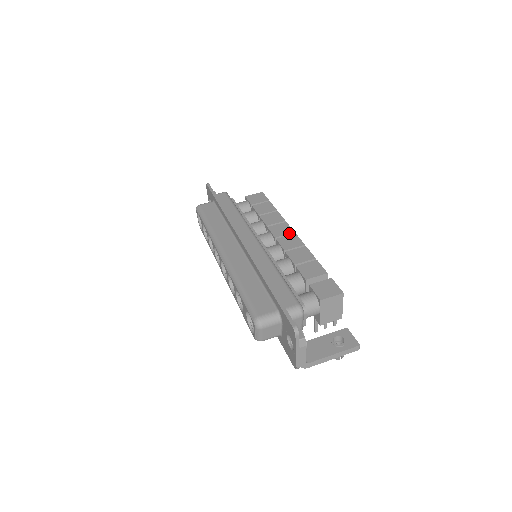
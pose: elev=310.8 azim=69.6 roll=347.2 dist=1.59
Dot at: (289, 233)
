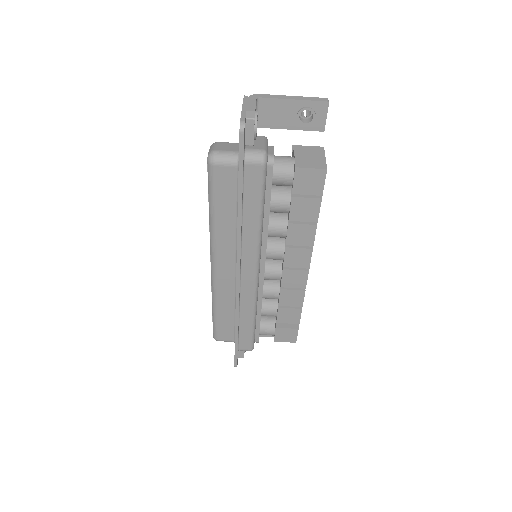
Dot at: (302, 268)
